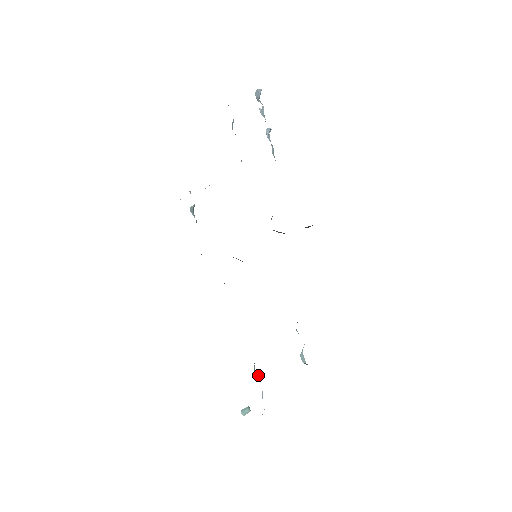
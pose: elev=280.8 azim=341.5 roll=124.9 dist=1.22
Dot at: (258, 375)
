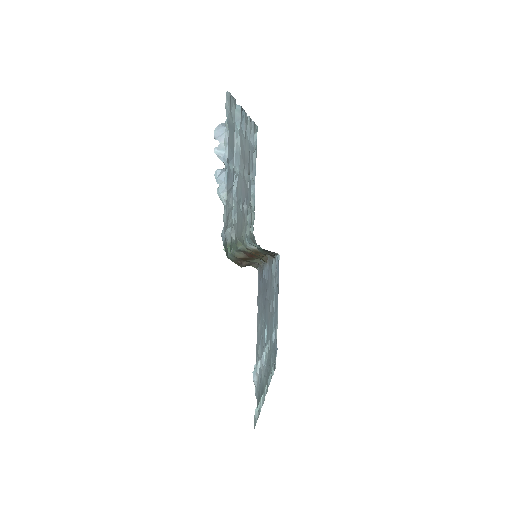
Dot at: (273, 339)
